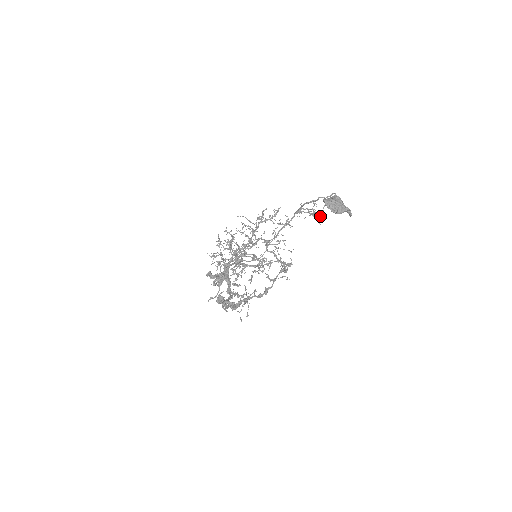
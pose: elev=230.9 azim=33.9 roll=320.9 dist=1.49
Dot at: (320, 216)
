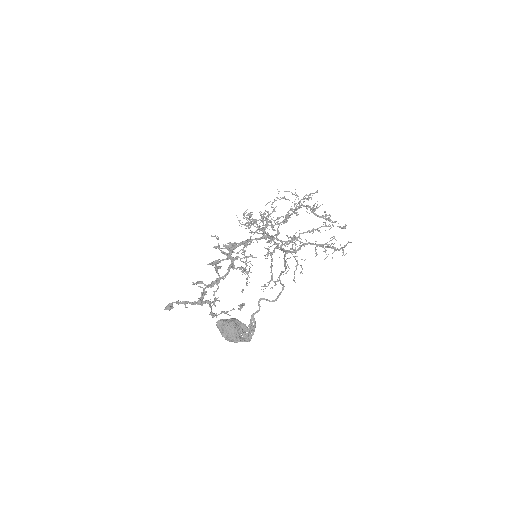
Dot at: occluded
